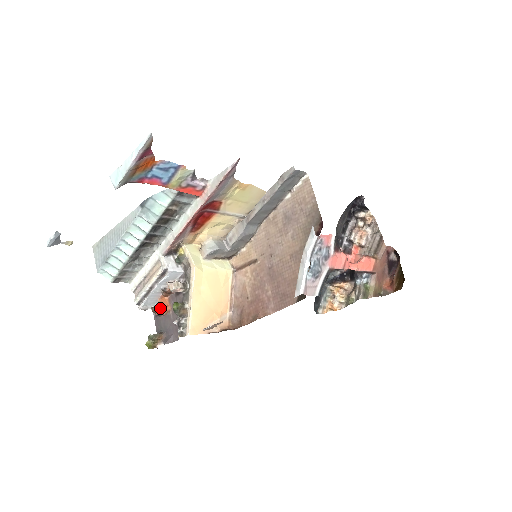
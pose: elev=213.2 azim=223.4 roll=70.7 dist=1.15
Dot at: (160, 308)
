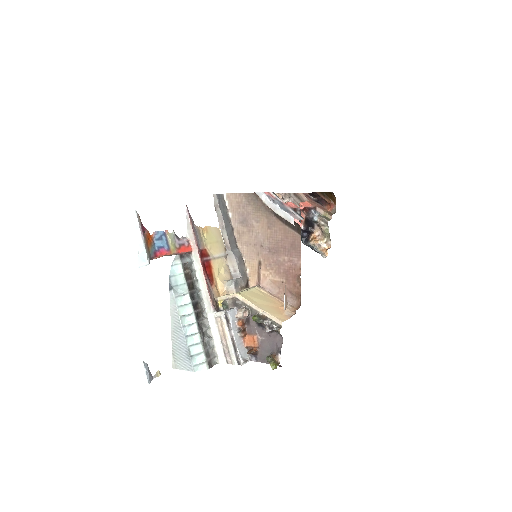
Dot at: (252, 349)
